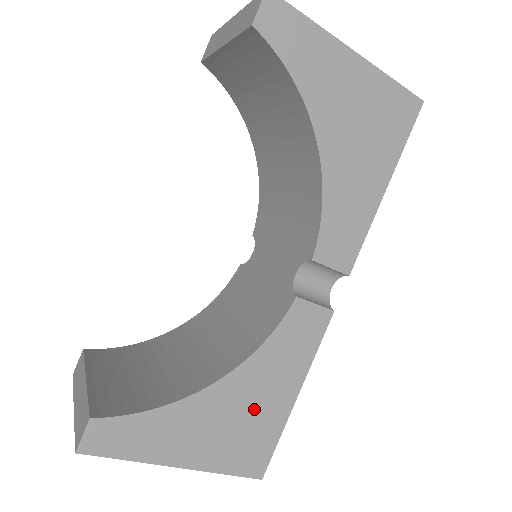
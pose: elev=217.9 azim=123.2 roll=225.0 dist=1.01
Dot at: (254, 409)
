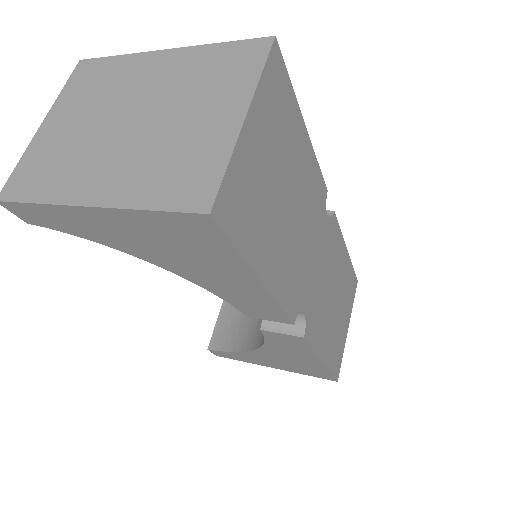
Dot at: (295, 361)
